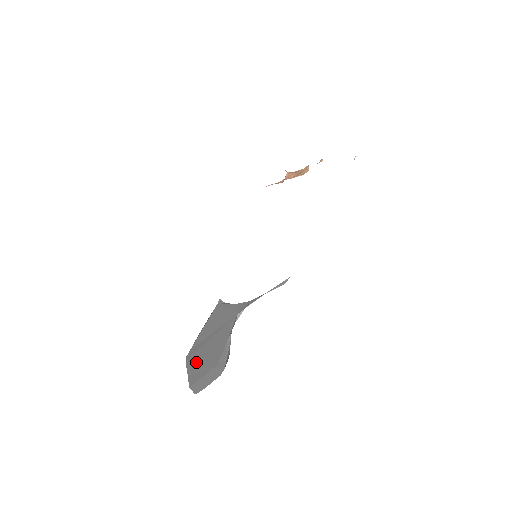
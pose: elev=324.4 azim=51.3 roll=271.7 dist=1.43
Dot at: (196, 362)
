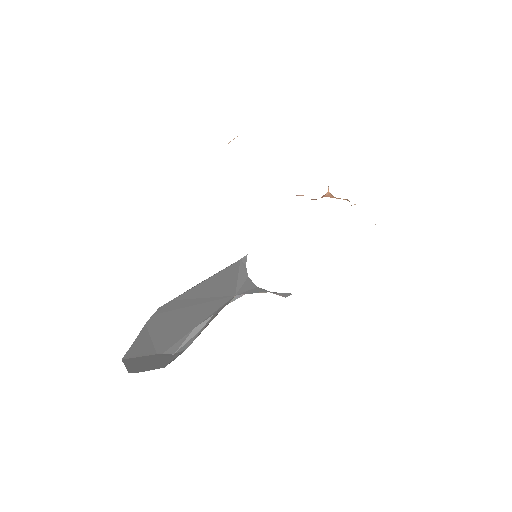
Dot at: (156, 327)
